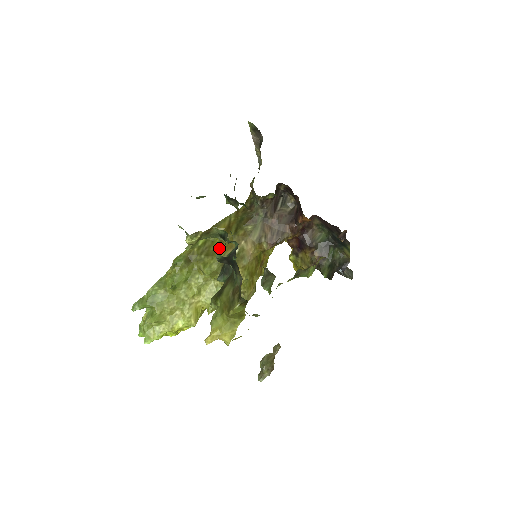
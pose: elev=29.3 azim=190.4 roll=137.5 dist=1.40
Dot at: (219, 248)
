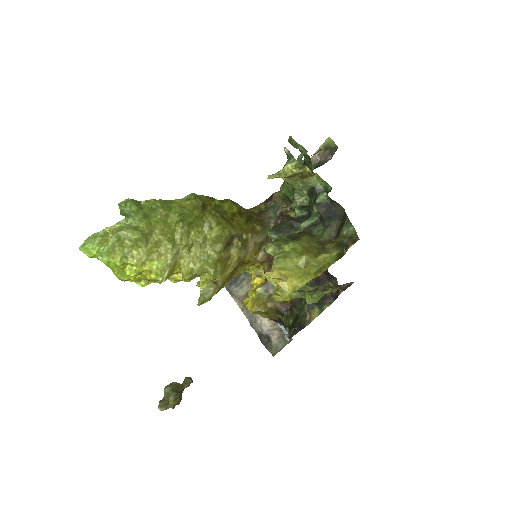
Dot at: (230, 221)
